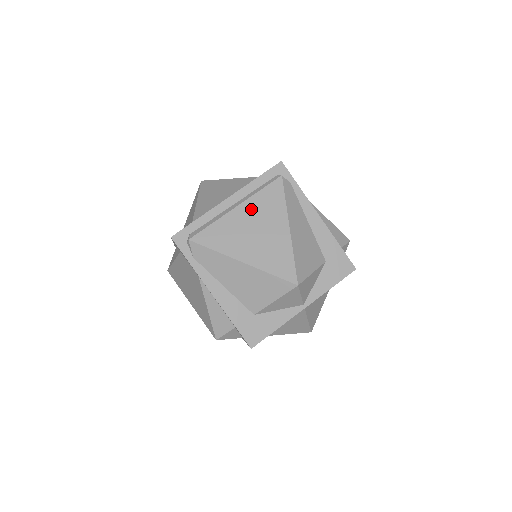
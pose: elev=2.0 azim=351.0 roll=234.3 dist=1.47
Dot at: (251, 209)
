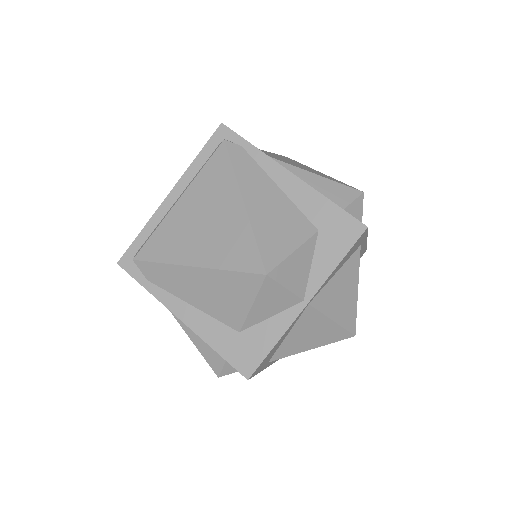
Dot at: (195, 196)
